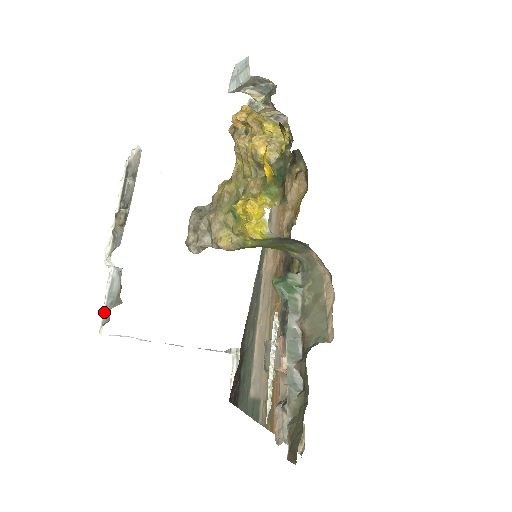
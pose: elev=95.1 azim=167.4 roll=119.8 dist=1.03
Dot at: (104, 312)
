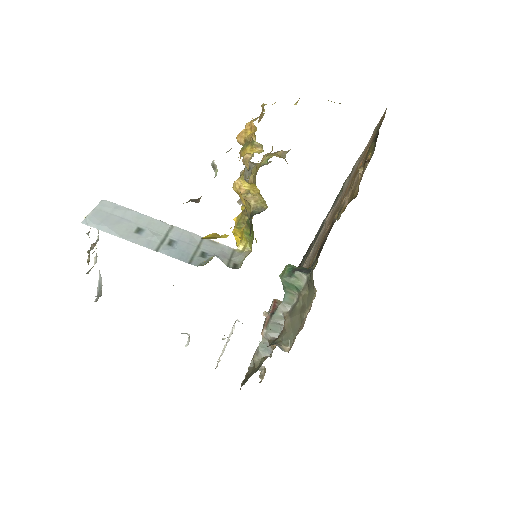
Dot at: (97, 292)
